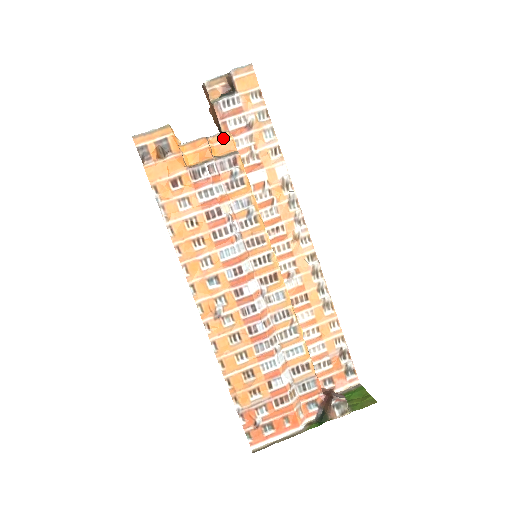
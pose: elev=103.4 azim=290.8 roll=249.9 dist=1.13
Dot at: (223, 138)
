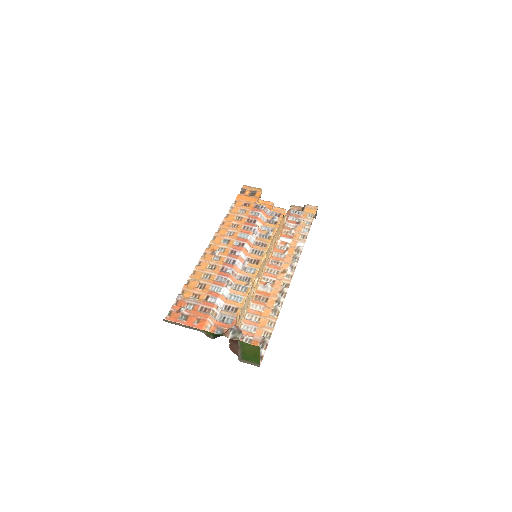
Dot at: (281, 210)
